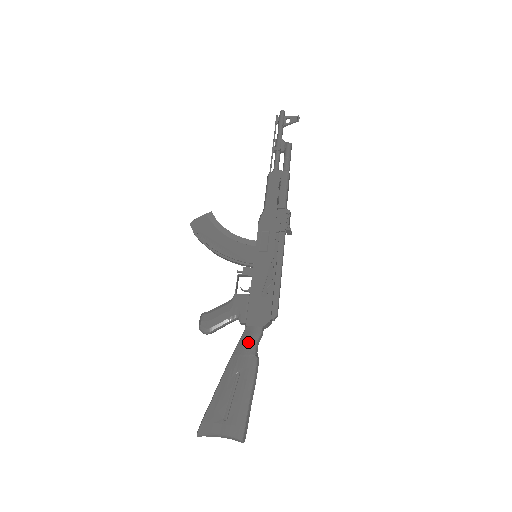
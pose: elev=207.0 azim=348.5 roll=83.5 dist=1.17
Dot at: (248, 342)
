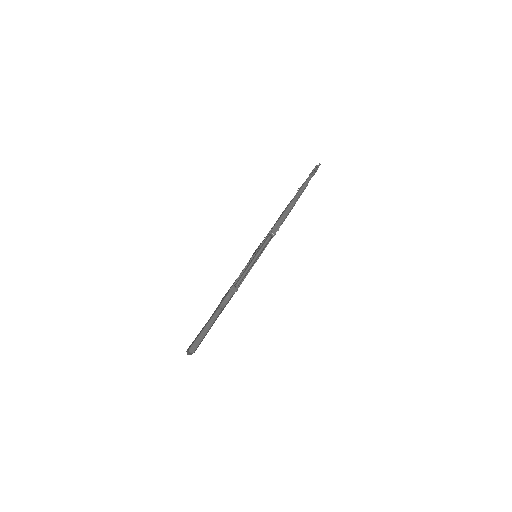
Dot at: (221, 301)
